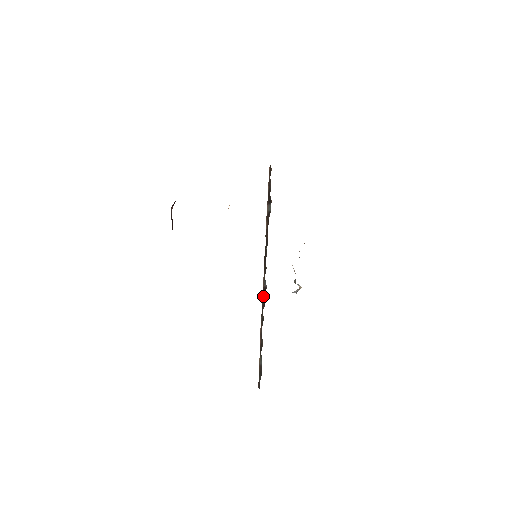
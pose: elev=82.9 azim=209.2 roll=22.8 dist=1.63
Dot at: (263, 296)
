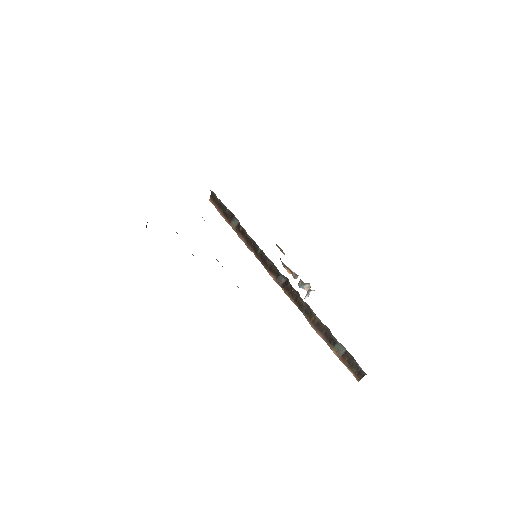
Dot at: (289, 292)
